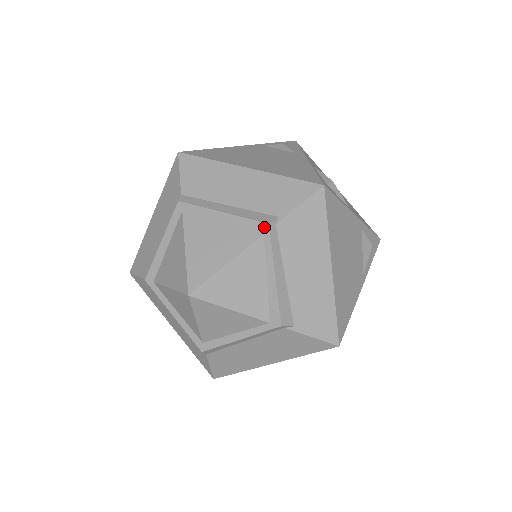
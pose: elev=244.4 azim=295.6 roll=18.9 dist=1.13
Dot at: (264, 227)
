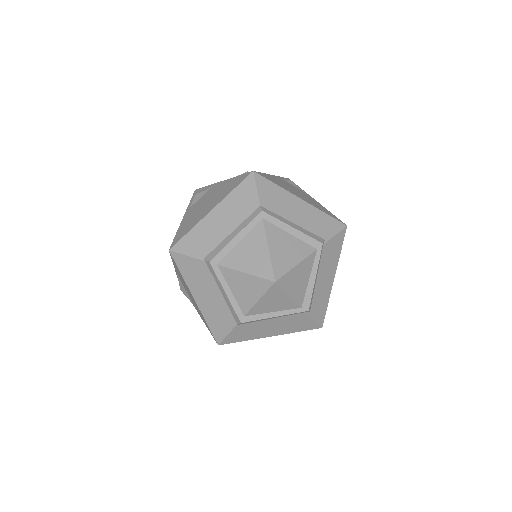
Dot at: (319, 245)
